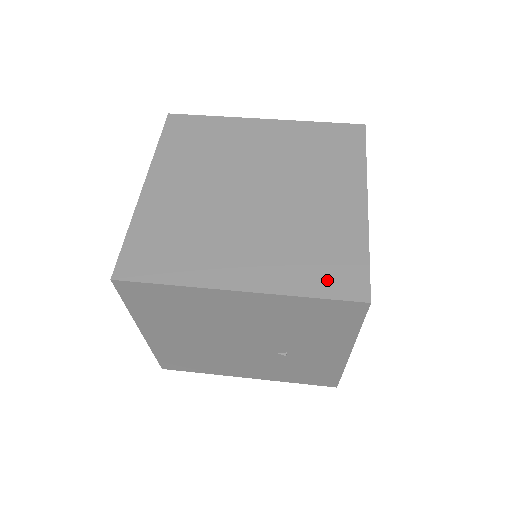
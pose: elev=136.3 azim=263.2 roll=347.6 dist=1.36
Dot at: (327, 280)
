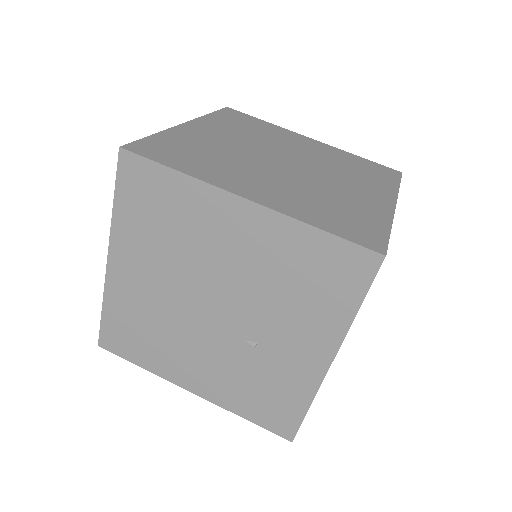
Dot at: (343, 227)
